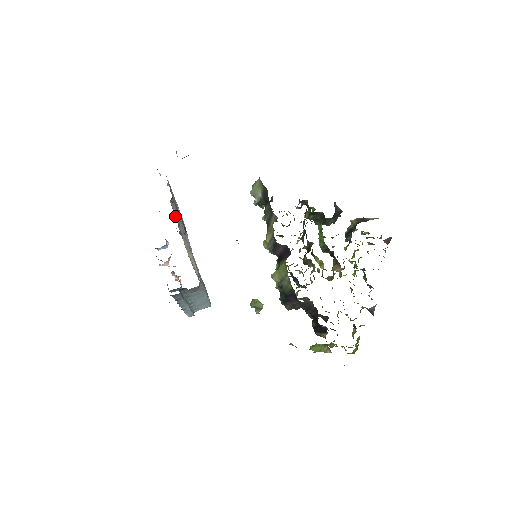
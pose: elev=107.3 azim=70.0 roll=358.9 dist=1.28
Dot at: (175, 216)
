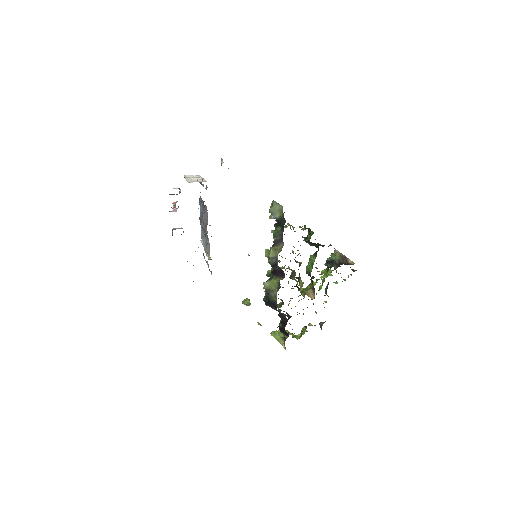
Dot at: (206, 221)
